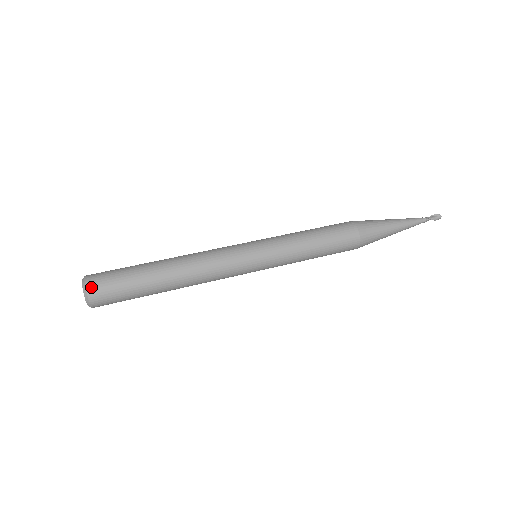
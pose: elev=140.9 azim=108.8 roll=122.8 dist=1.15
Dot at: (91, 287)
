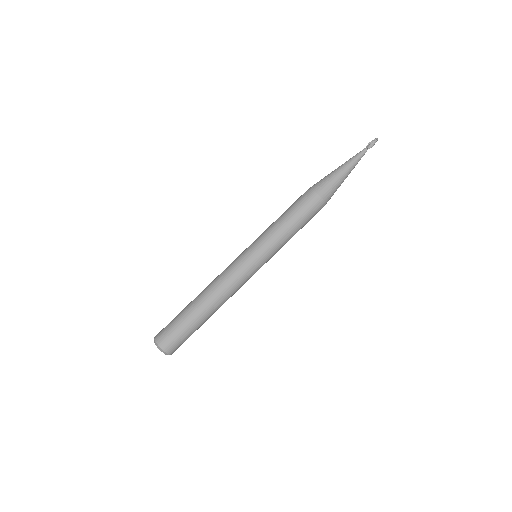
Dot at: (168, 350)
